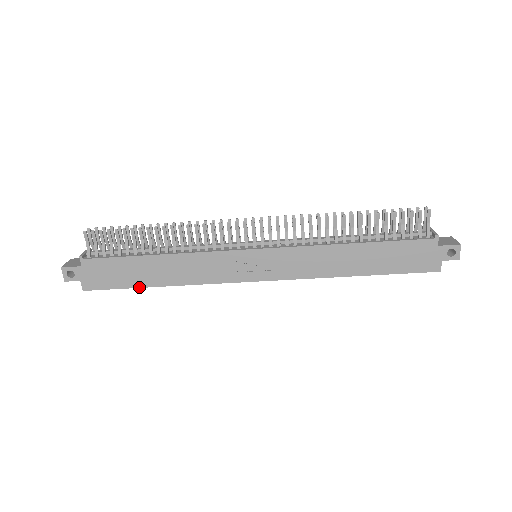
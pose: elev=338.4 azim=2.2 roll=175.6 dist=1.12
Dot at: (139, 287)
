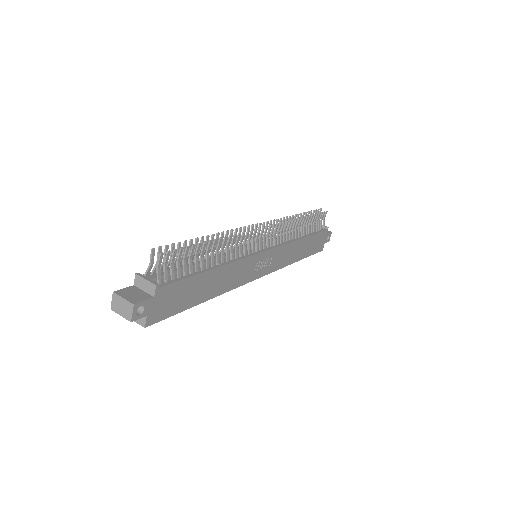
Dot at: occluded
